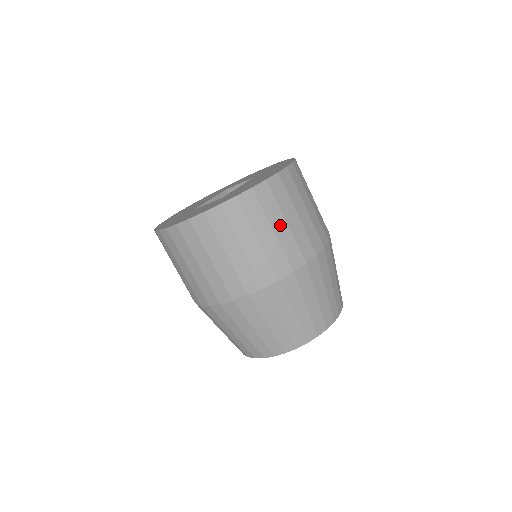
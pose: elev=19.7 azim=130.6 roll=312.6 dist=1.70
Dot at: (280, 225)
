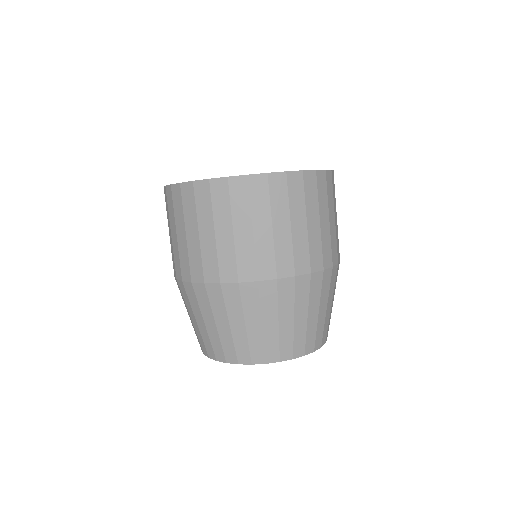
Dot at: (325, 218)
